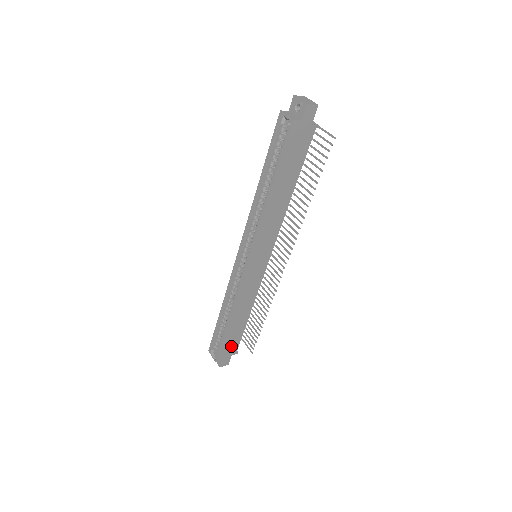
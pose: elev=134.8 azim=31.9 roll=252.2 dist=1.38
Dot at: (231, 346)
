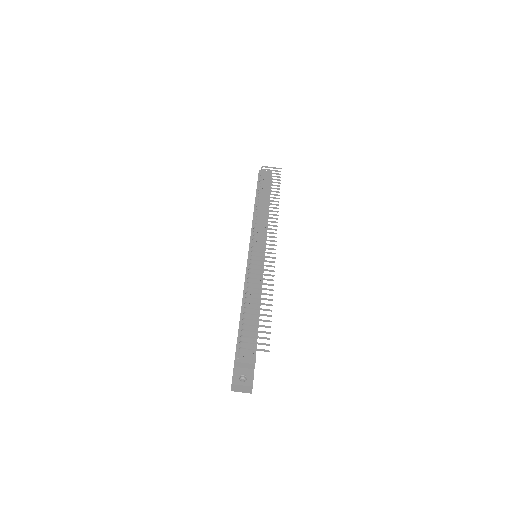
Dot at: occluded
